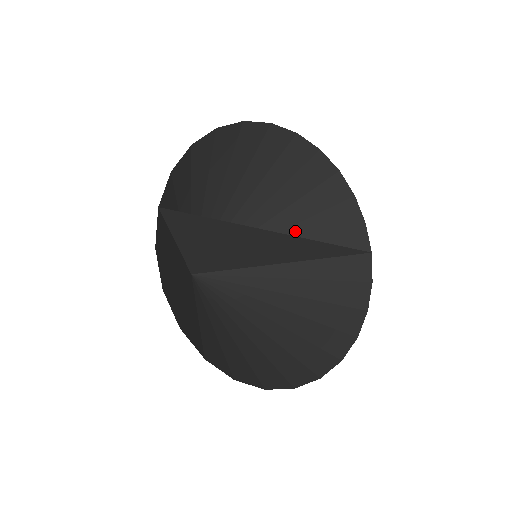
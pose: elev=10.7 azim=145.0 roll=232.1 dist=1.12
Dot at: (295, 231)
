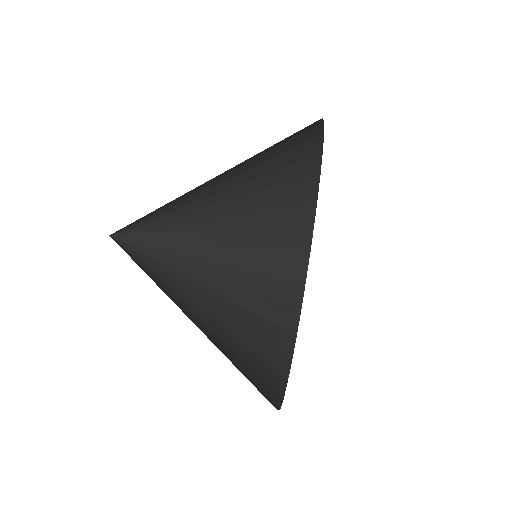
Dot at: (253, 200)
